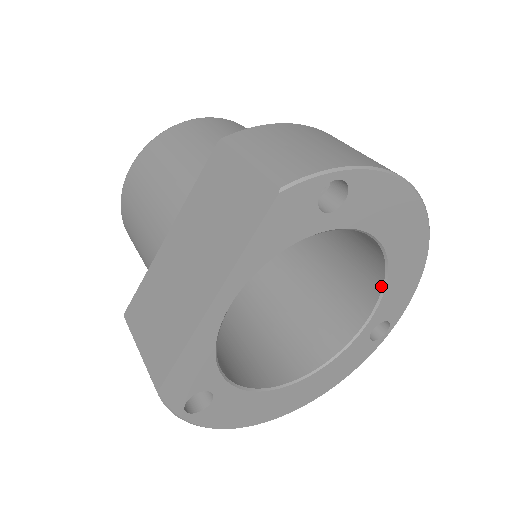
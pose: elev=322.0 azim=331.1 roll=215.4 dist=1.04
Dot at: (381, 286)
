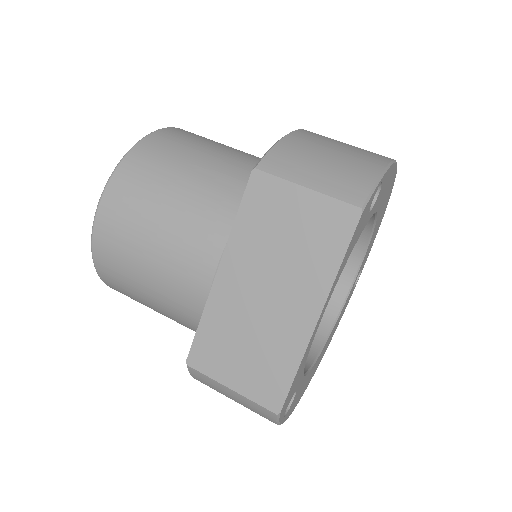
Dot at: (365, 246)
